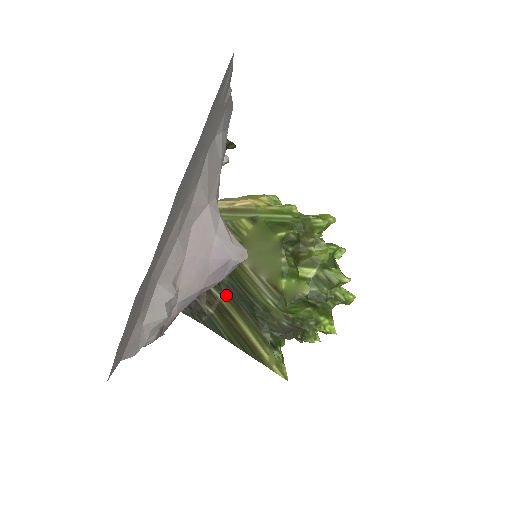
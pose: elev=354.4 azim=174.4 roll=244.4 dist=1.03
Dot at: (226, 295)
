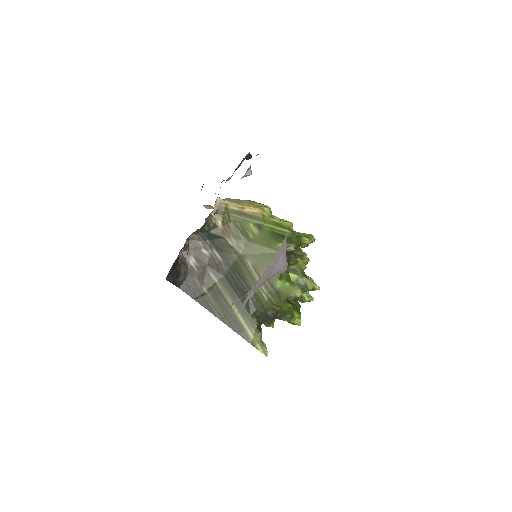
Dot at: (223, 281)
